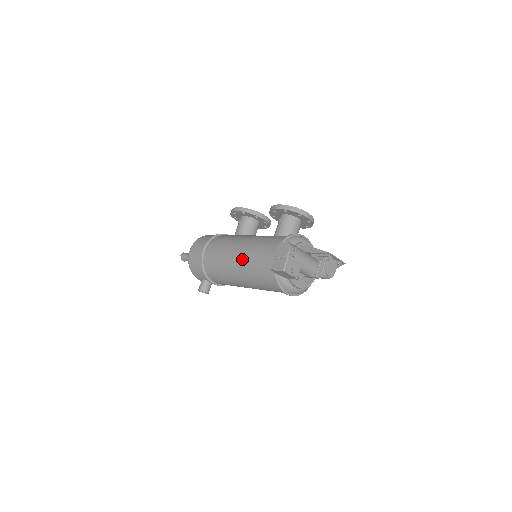
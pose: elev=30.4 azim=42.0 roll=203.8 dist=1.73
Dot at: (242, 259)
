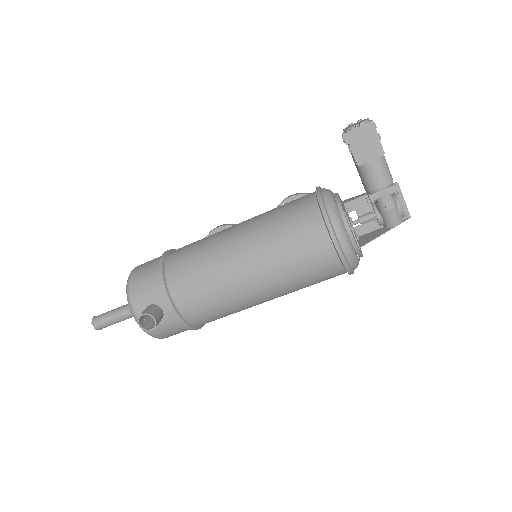
Dot at: (251, 222)
